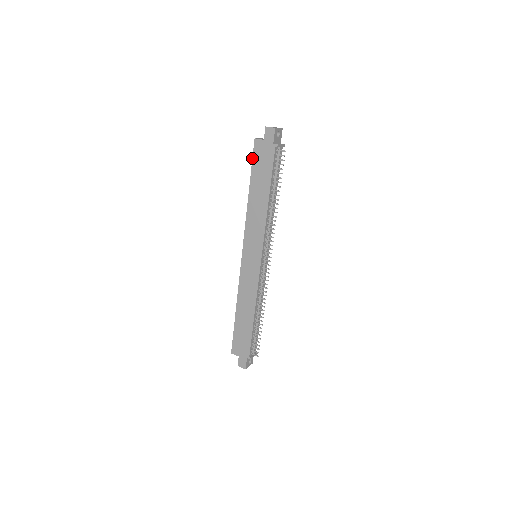
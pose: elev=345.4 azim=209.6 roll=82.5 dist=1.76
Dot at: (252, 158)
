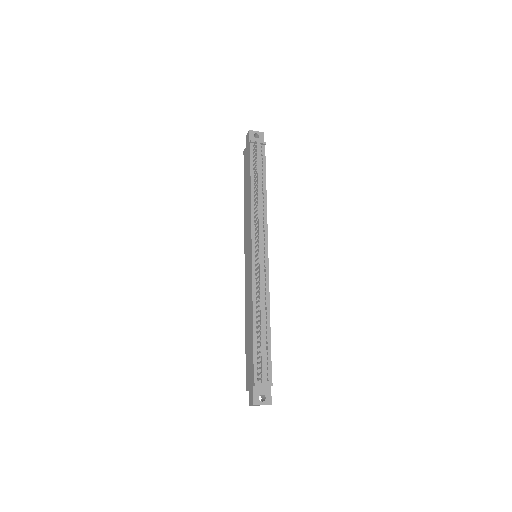
Dot at: occluded
